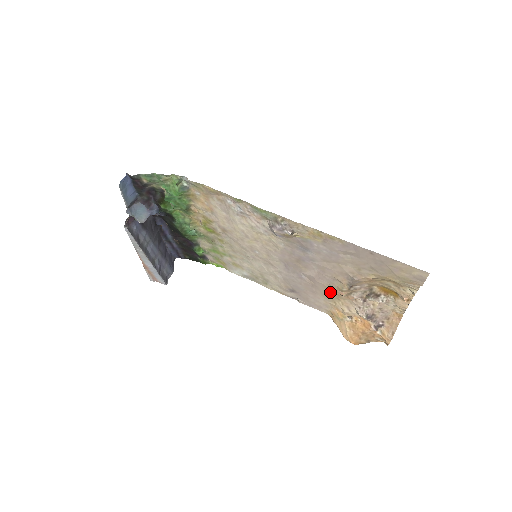
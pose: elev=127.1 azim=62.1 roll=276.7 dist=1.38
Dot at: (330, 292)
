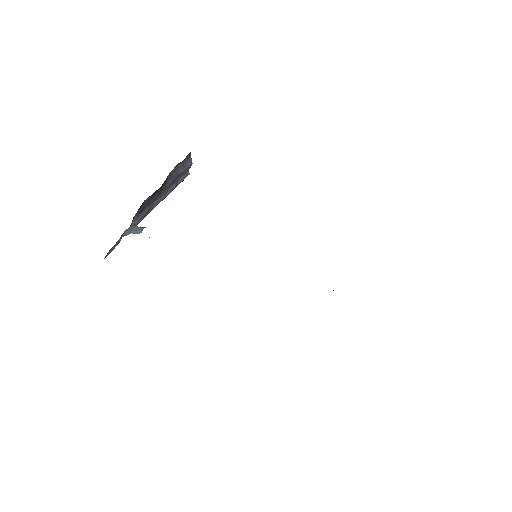
Dot at: occluded
